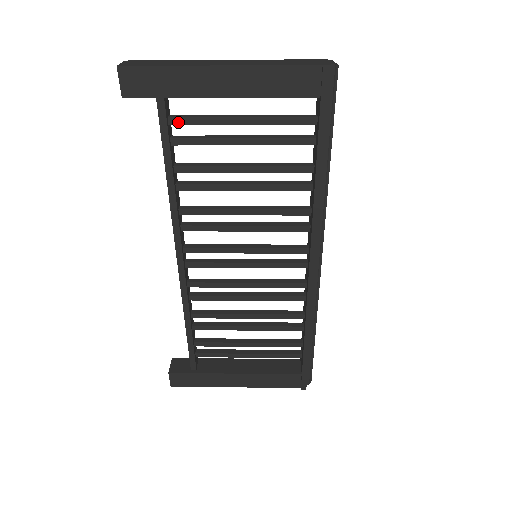
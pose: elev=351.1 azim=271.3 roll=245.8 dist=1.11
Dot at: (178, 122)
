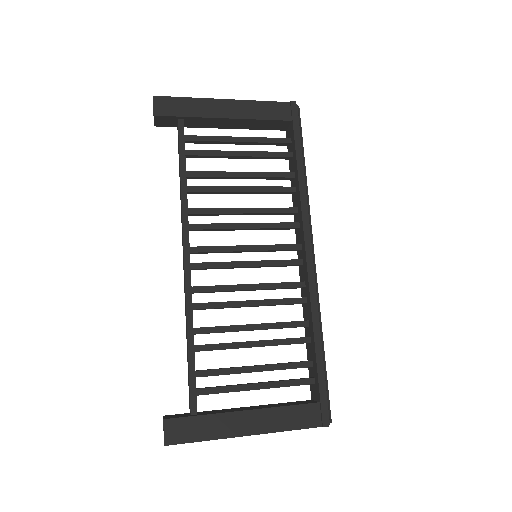
Dot at: (192, 139)
